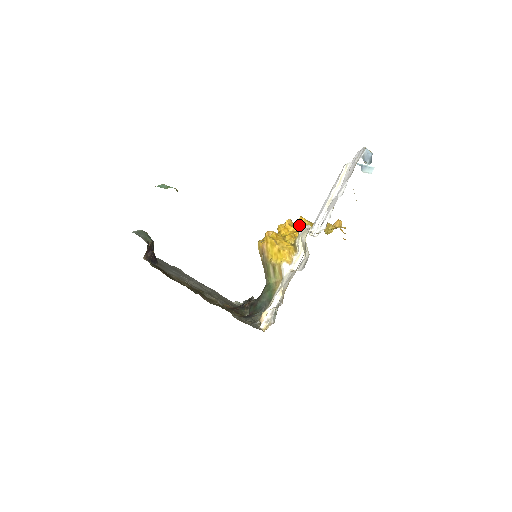
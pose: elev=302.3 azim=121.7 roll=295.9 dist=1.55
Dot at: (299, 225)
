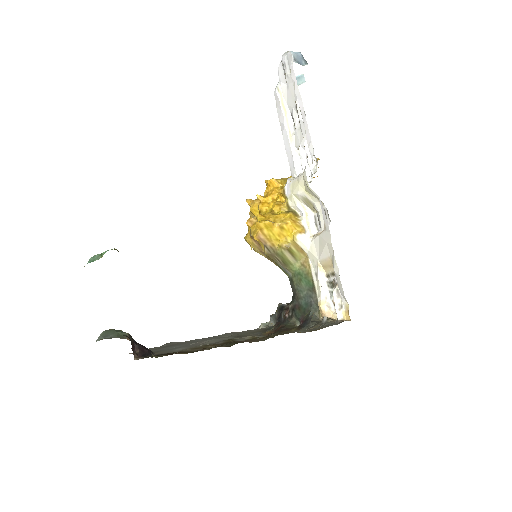
Dot at: (274, 189)
